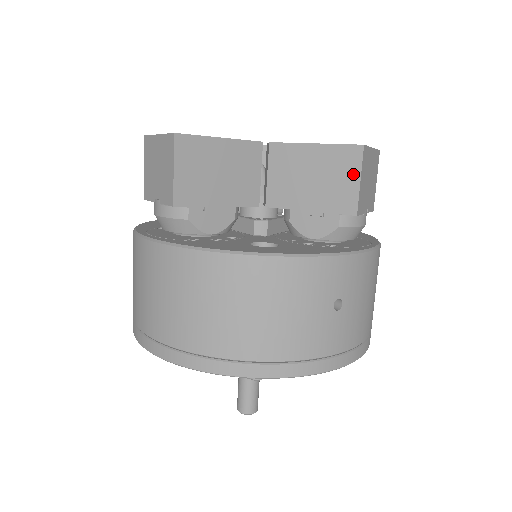
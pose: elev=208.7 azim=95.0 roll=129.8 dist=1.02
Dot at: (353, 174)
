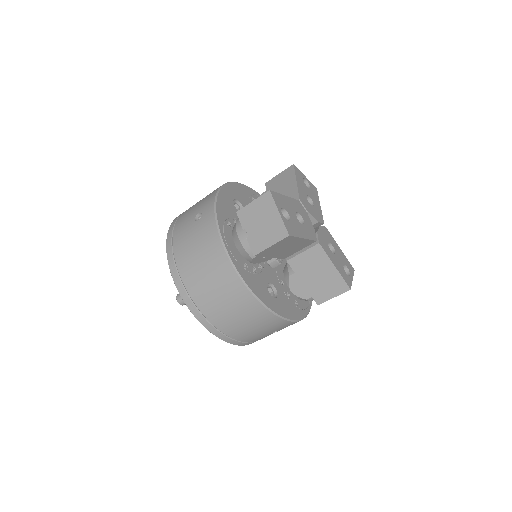
Dot at: (334, 293)
